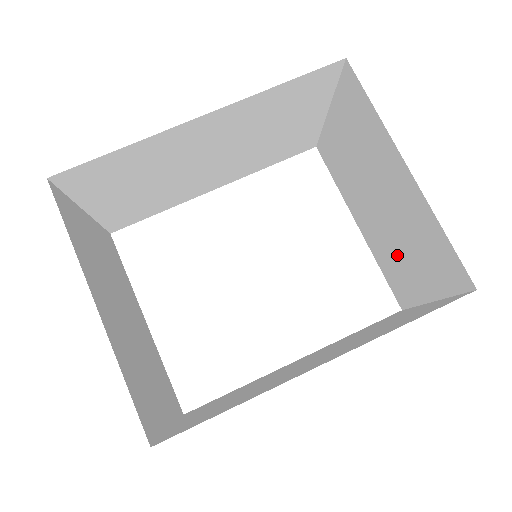
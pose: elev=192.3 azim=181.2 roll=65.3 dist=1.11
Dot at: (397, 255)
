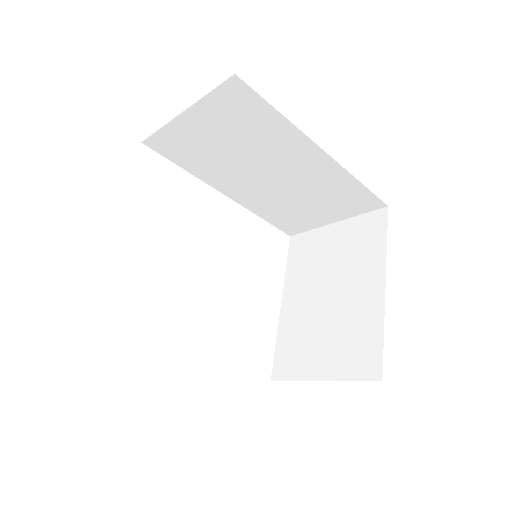
Dot at: (311, 337)
